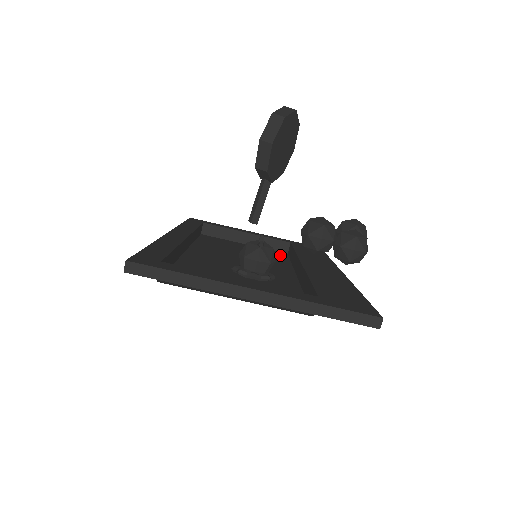
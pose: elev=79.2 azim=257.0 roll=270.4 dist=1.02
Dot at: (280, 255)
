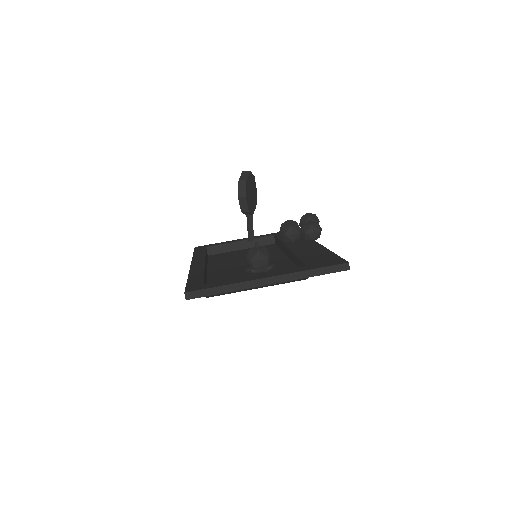
Dot at: (270, 247)
